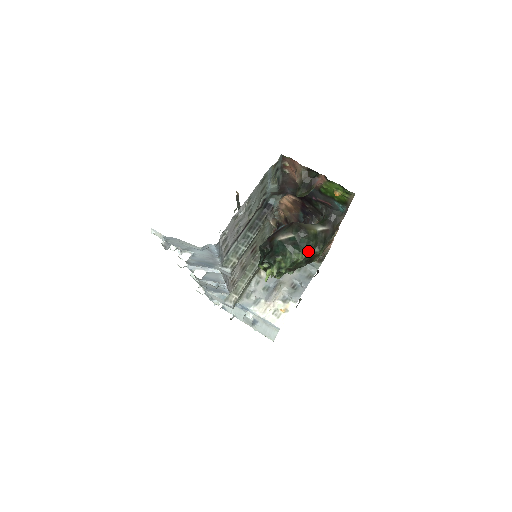
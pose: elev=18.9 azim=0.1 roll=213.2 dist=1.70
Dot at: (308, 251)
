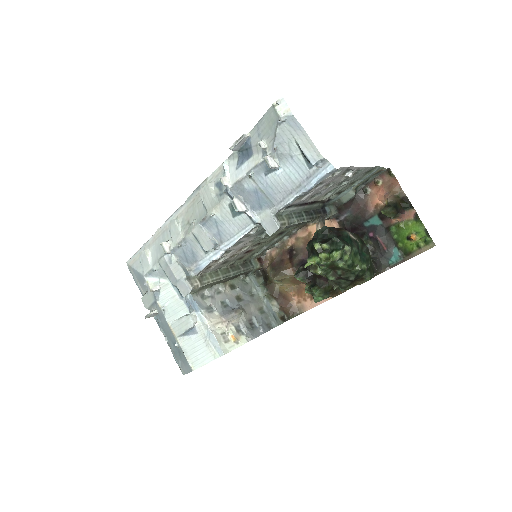
Dot at: (367, 266)
